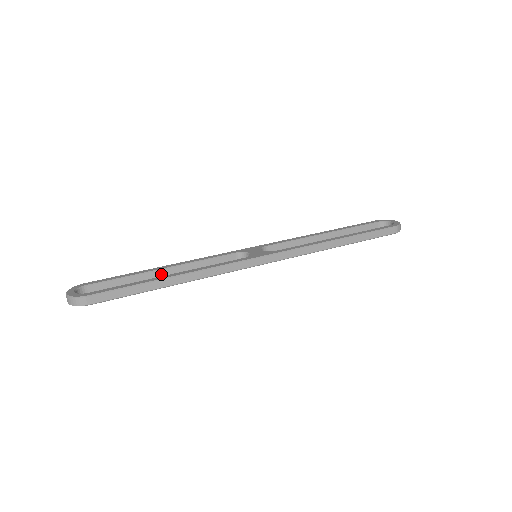
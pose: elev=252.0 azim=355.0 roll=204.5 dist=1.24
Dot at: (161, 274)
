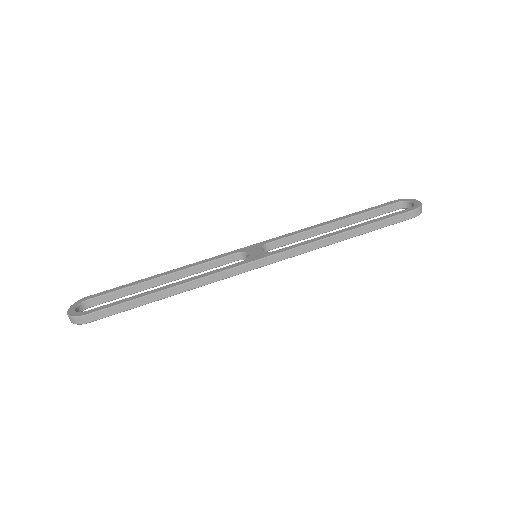
Dot at: (160, 282)
